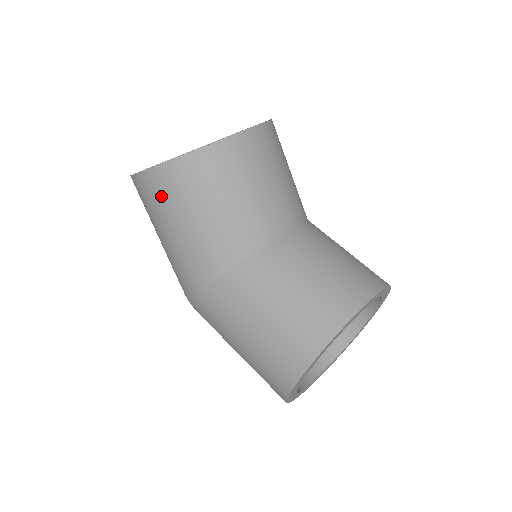
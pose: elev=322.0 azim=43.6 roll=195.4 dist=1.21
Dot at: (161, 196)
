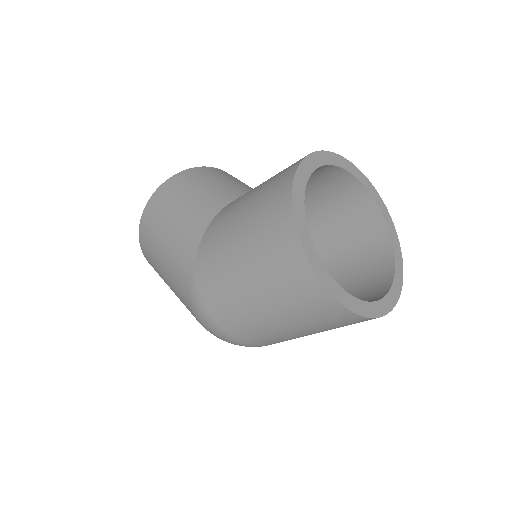
Dot at: (158, 208)
